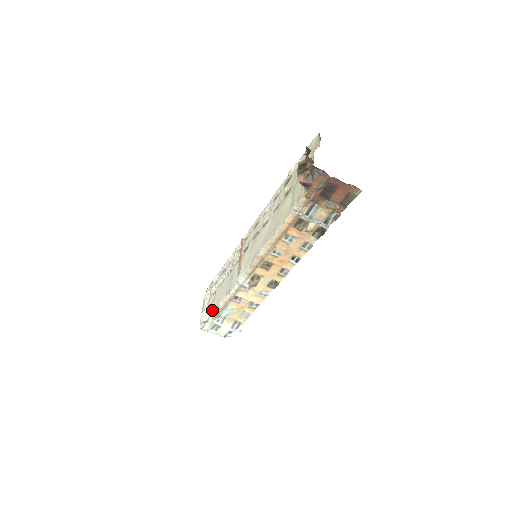
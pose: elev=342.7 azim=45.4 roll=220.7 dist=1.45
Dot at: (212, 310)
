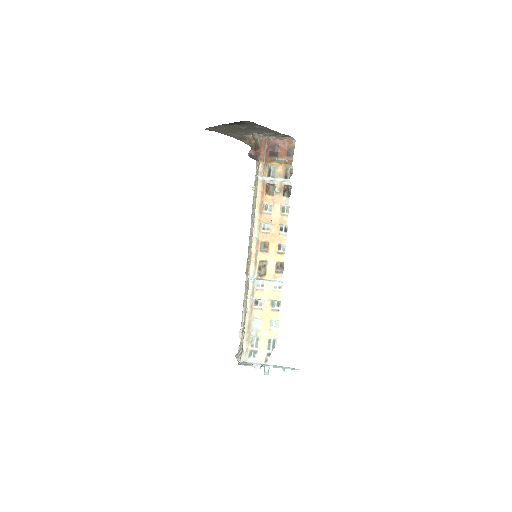
Dot at: (242, 337)
